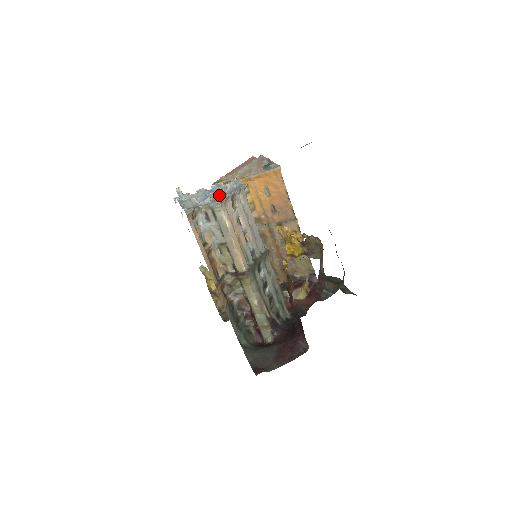
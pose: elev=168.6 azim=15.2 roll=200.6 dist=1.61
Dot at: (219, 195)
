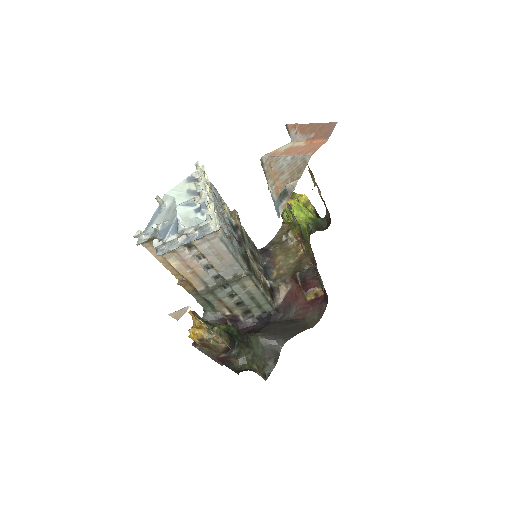
Dot at: (162, 247)
